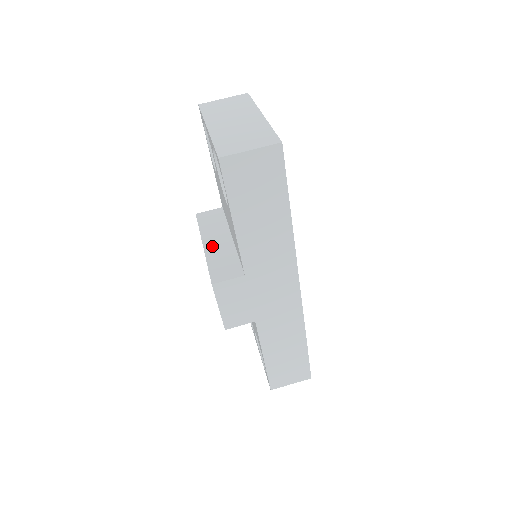
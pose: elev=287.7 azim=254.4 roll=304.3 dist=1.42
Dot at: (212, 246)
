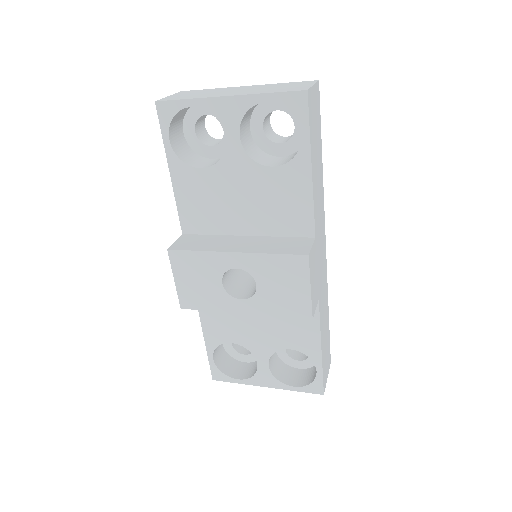
Dot at: (244, 247)
